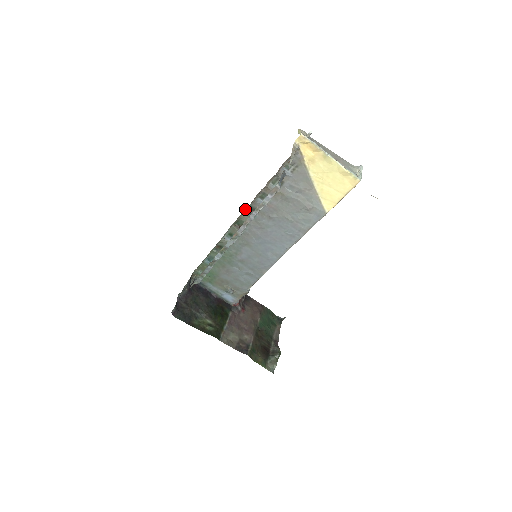
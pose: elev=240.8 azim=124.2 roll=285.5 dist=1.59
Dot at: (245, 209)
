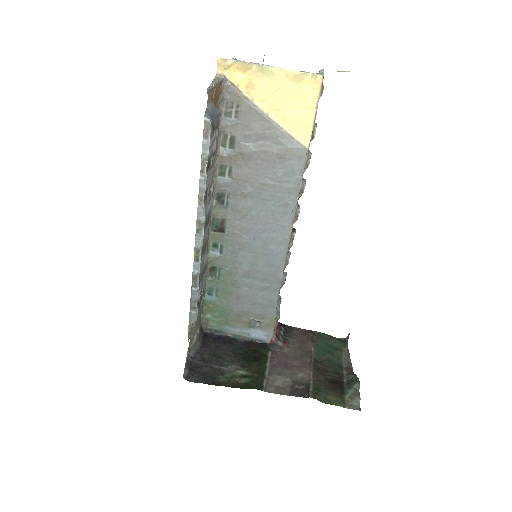
Dot at: (212, 201)
